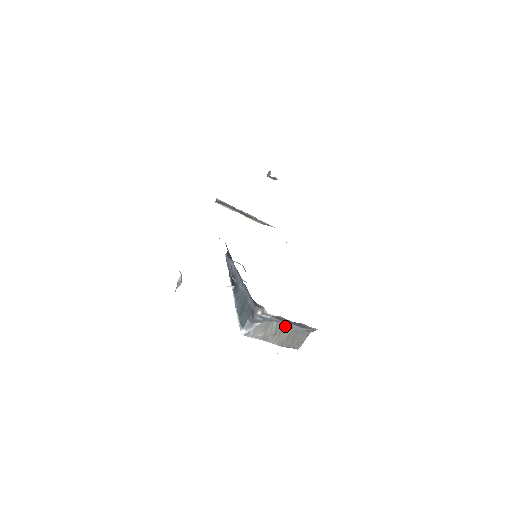
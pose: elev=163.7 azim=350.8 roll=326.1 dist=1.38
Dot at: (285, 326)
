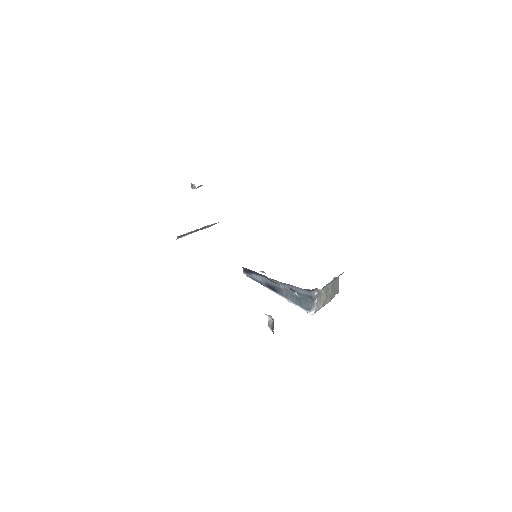
Dot at: (327, 286)
